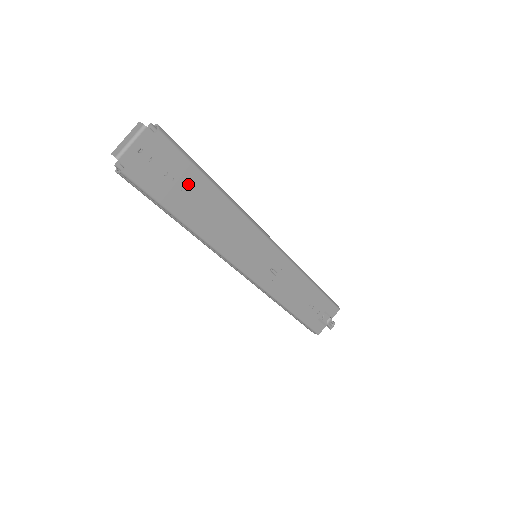
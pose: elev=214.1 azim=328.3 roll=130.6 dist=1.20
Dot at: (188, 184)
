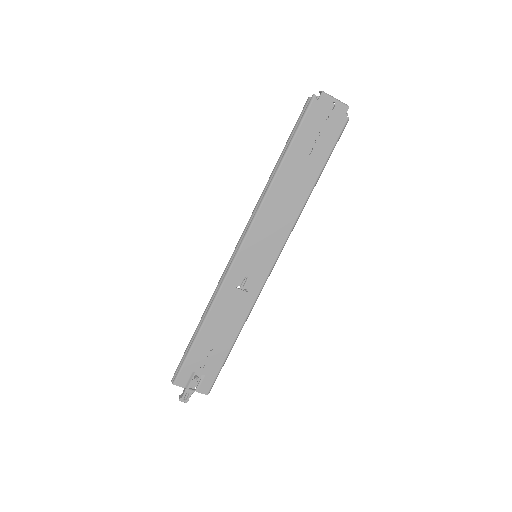
Dot at: (313, 157)
